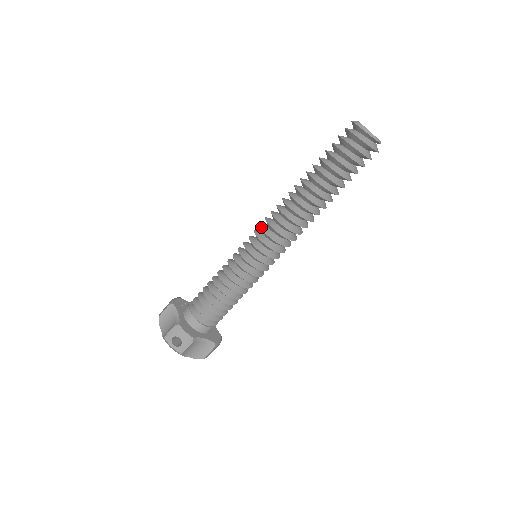
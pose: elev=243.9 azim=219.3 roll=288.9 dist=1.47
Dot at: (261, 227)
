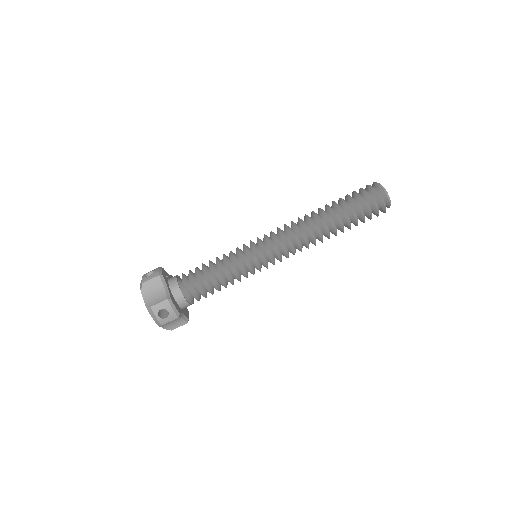
Dot at: (276, 236)
